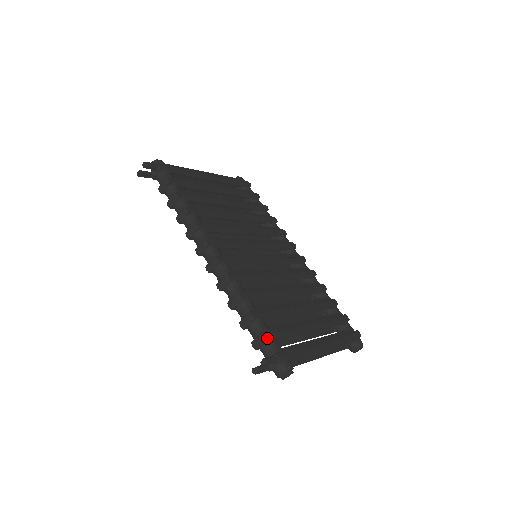
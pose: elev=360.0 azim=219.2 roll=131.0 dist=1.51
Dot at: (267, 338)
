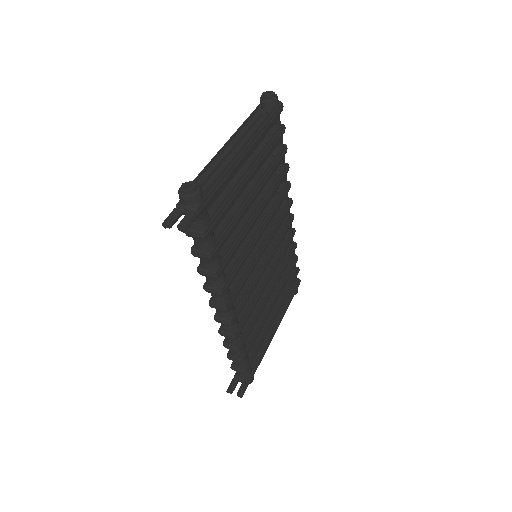
Dot at: occluded
